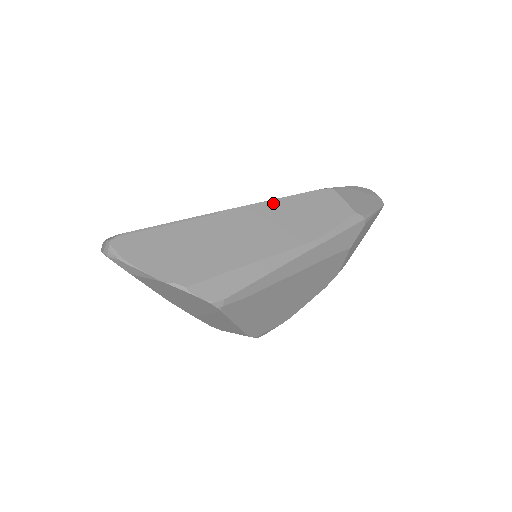
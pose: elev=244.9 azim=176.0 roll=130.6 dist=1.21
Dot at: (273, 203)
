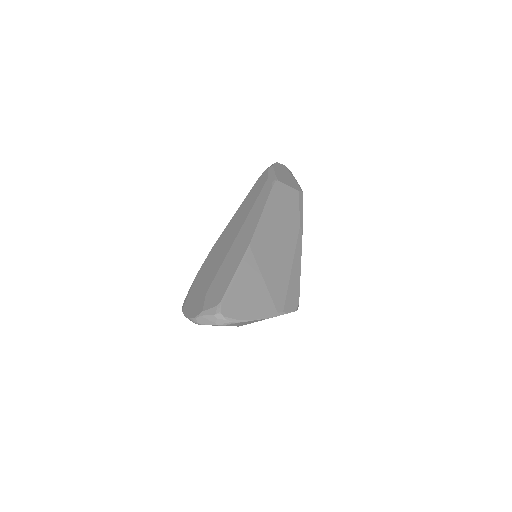
Dot at: (264, 215)
